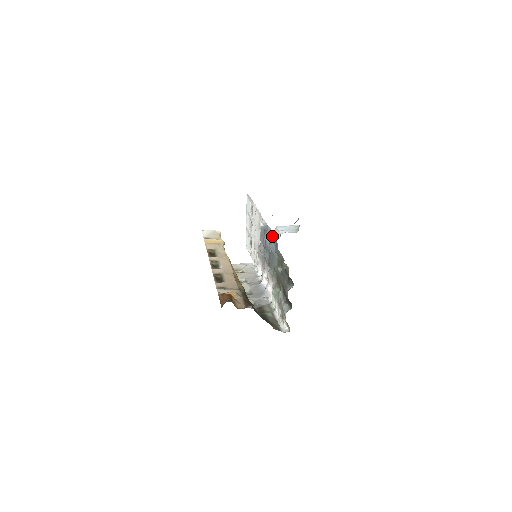
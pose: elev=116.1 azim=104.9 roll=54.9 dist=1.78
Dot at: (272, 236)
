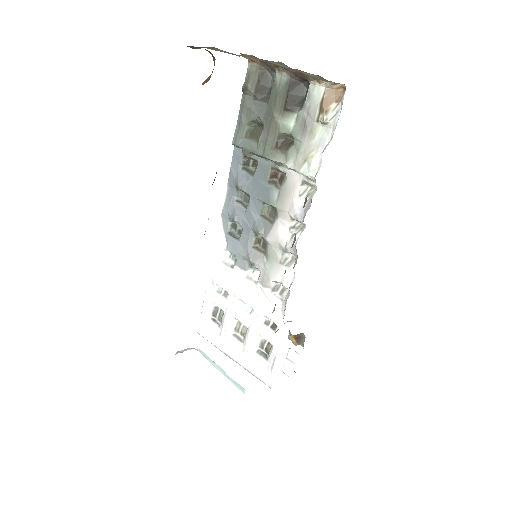
Dot at: (230, 182)
